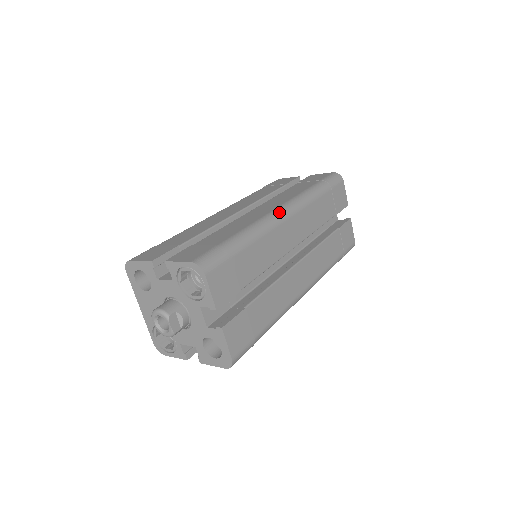
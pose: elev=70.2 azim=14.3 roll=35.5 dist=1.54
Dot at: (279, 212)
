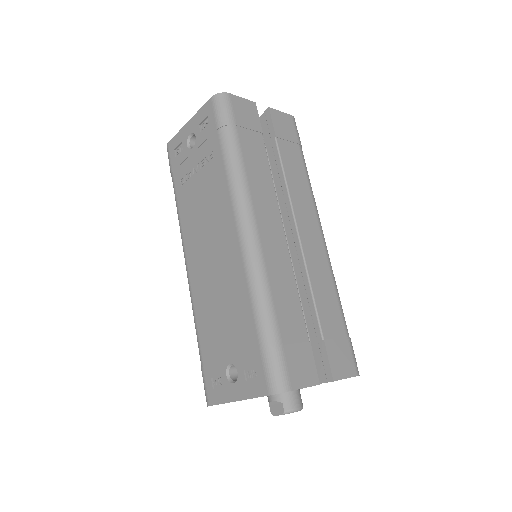
Dot at: occluded
